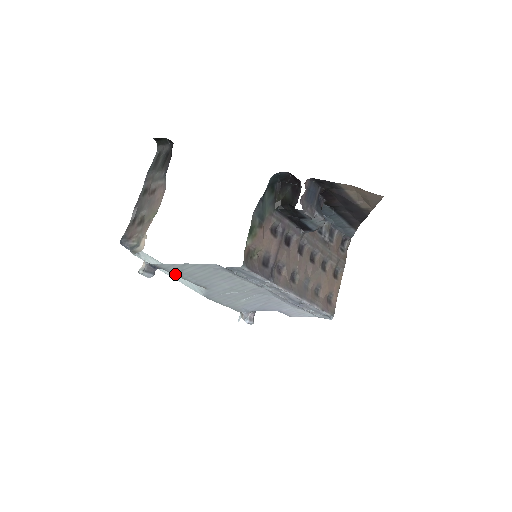
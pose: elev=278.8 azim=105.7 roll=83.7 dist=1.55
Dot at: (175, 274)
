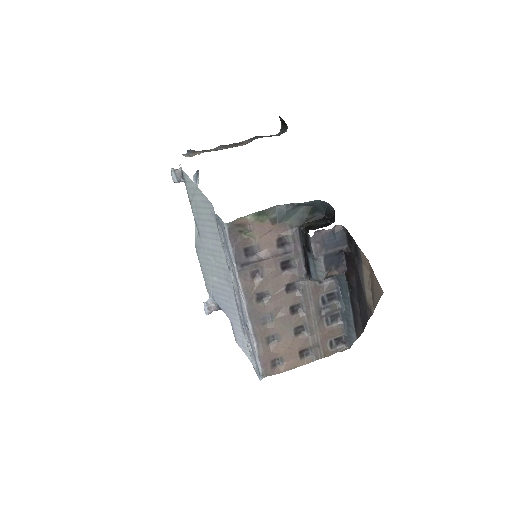
Dot at: (189, 195)
